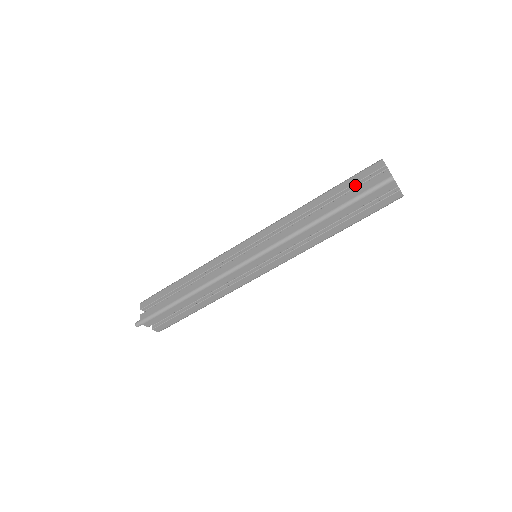
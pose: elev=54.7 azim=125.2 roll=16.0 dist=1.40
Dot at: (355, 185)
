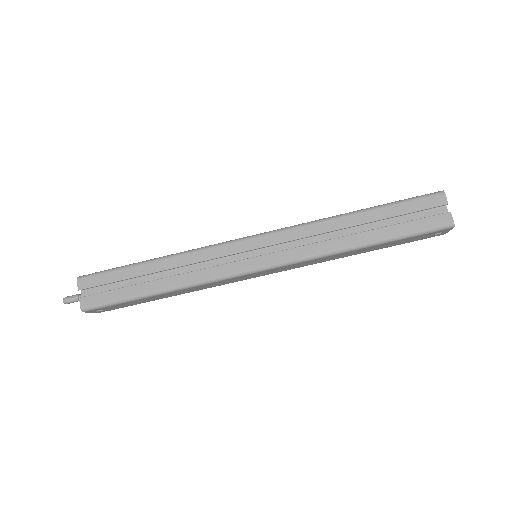
Dot at: occluded
